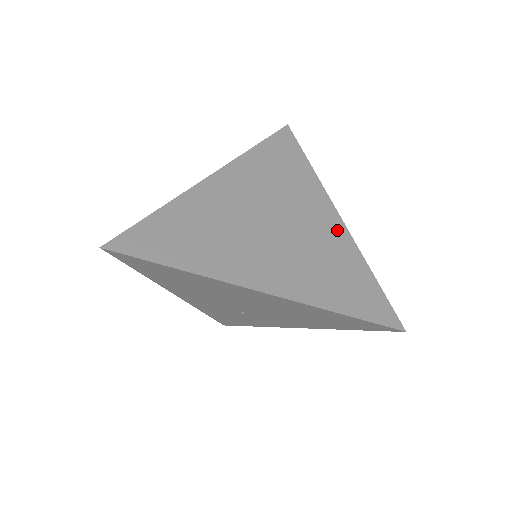
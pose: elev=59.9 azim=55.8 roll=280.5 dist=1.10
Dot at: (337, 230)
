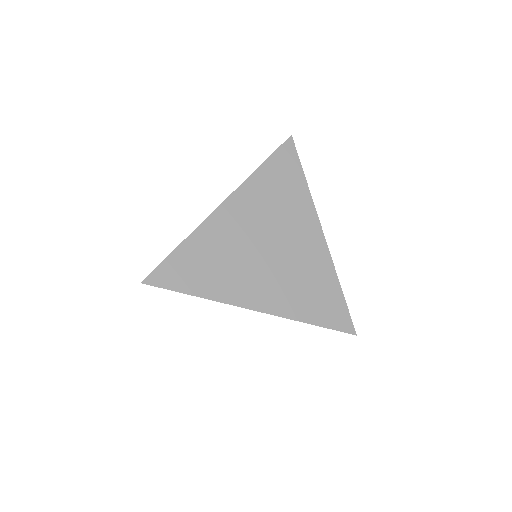
Dot at: (320, 250)
